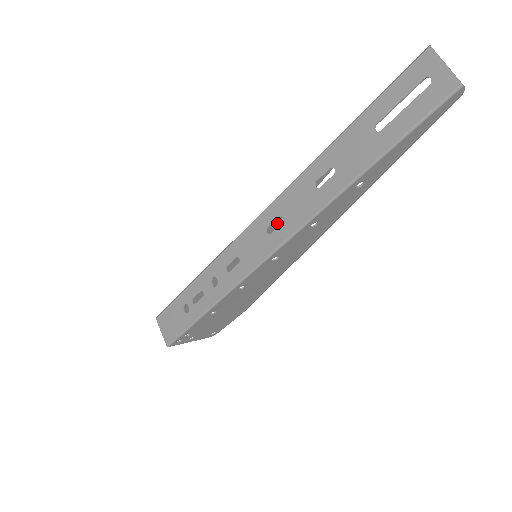
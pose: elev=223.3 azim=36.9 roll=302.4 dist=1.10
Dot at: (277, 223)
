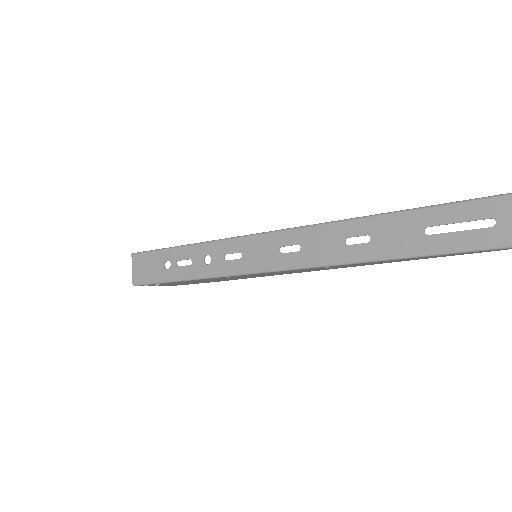
Dot at: occluded
